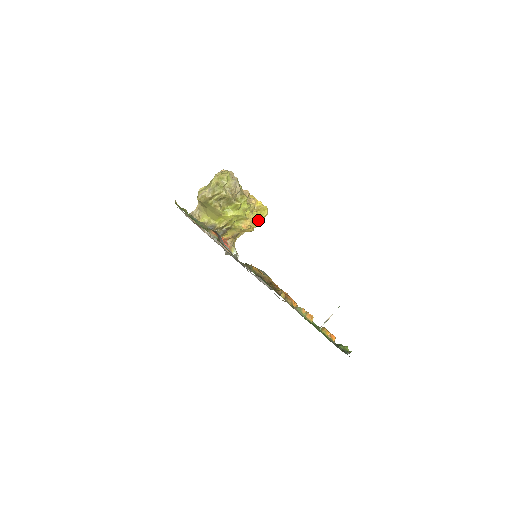
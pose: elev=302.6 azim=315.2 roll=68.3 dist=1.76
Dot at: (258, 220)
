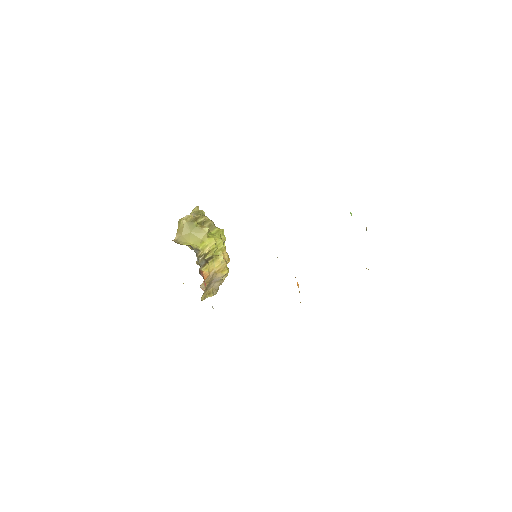
Dot at: occluded
